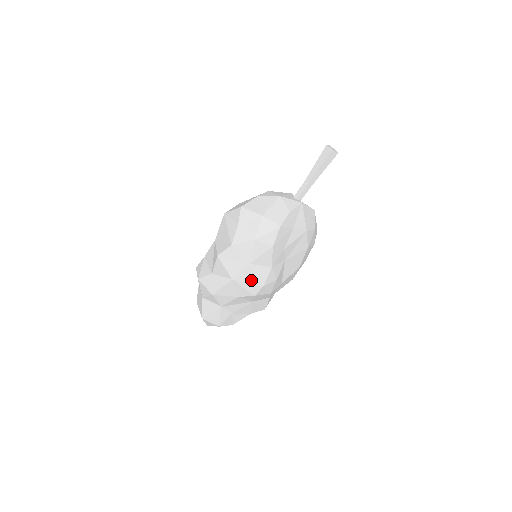
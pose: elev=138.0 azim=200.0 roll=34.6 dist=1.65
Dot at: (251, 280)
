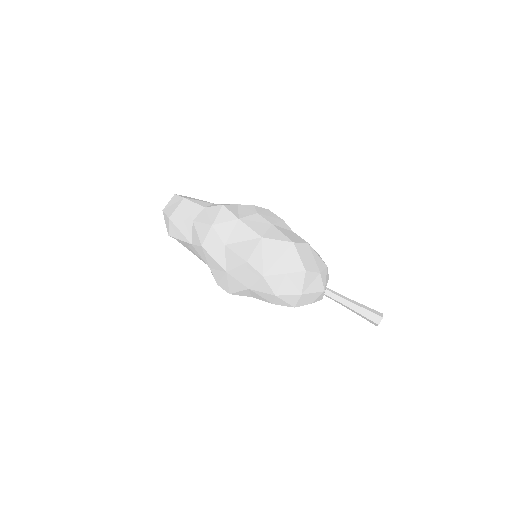
Dot at: (232, 286)
